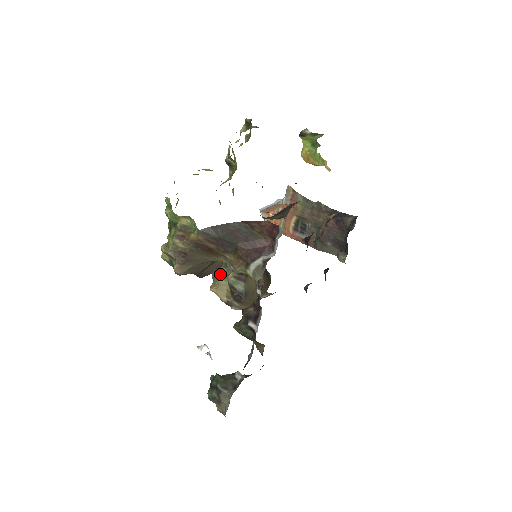
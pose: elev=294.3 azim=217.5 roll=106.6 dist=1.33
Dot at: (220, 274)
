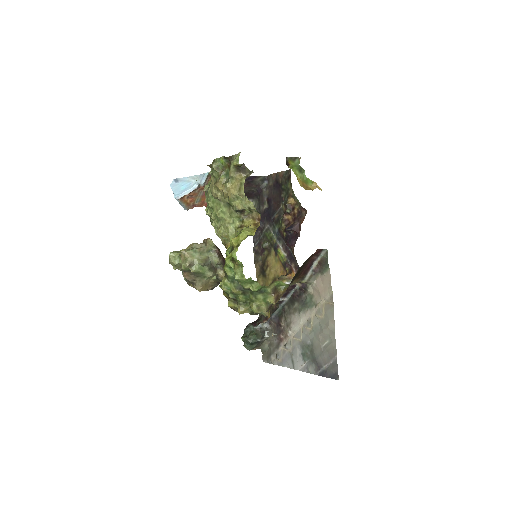
Dot at: (208, 278)
